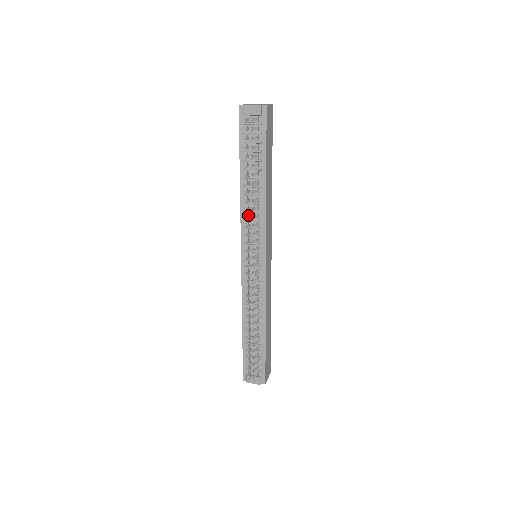
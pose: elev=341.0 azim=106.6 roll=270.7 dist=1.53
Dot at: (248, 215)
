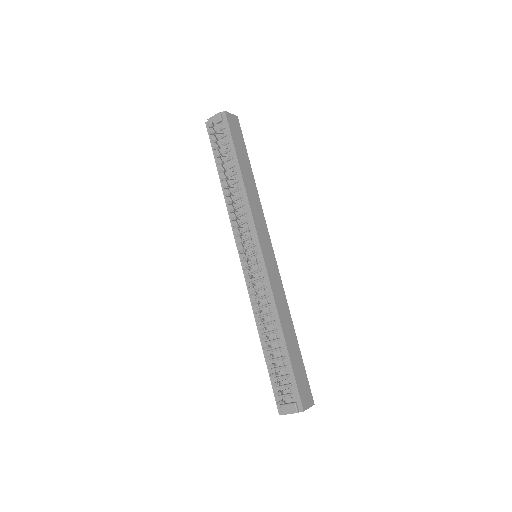
Dot at: (233, 211)
